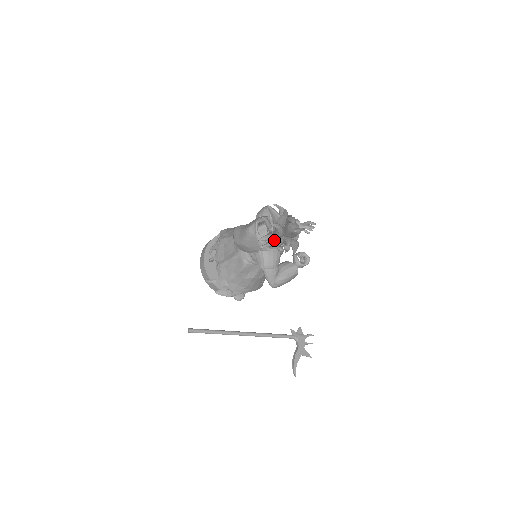
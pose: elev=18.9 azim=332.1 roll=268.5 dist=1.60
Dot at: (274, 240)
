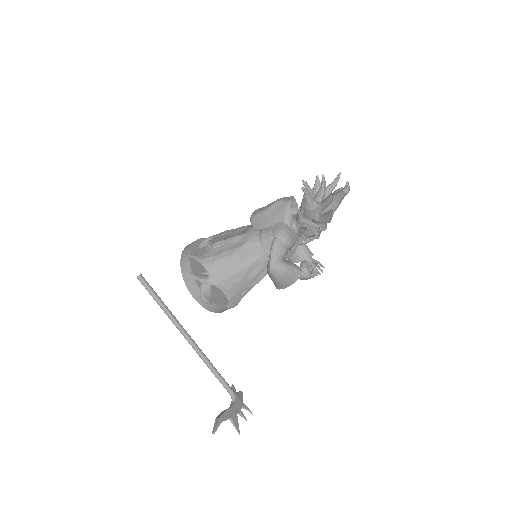
Dot at: occluded
